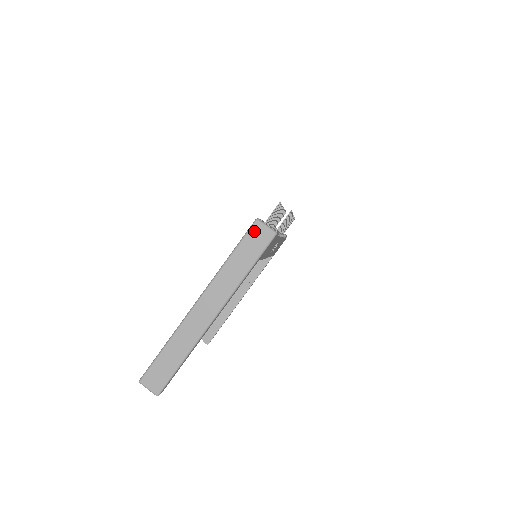
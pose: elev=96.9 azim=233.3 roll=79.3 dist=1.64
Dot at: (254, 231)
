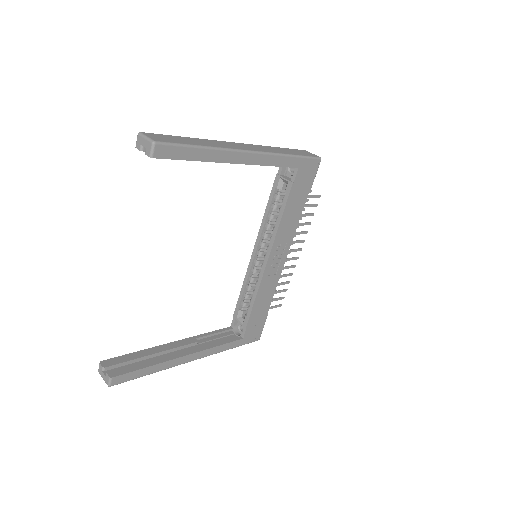
Dot at: (302, 151)
